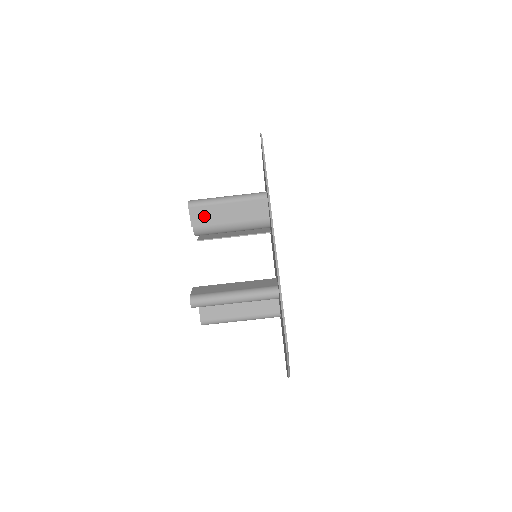
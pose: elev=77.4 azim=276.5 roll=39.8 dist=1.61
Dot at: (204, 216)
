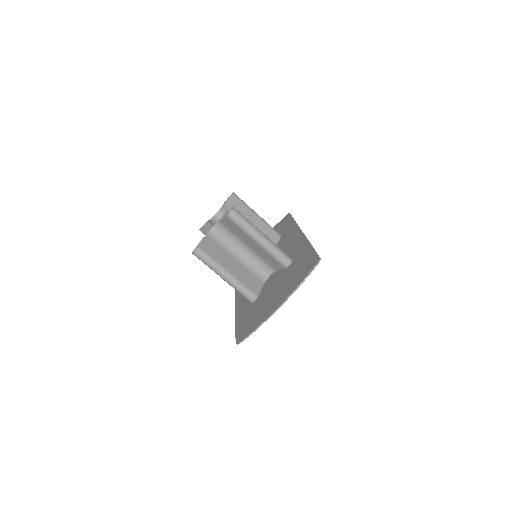
Dot at: (237, 207)
